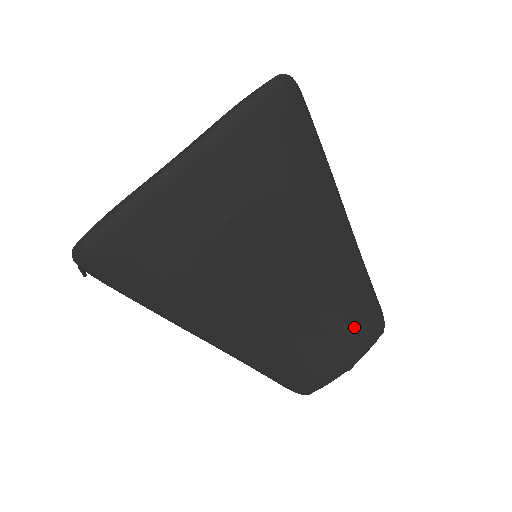
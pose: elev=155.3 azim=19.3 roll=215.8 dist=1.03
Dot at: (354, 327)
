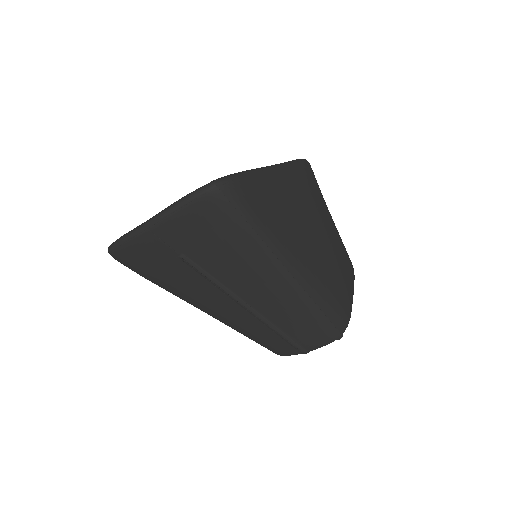
Dot at: (303, 330)
